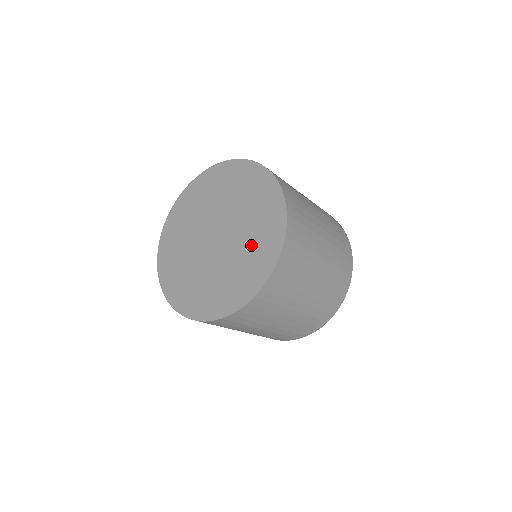
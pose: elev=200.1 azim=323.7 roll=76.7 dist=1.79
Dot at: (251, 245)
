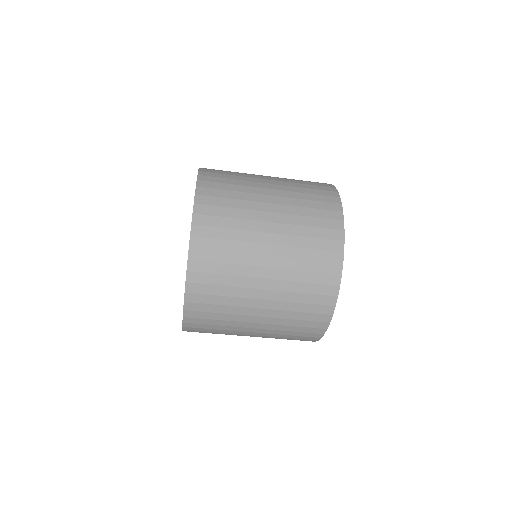
Dot at: occluded
